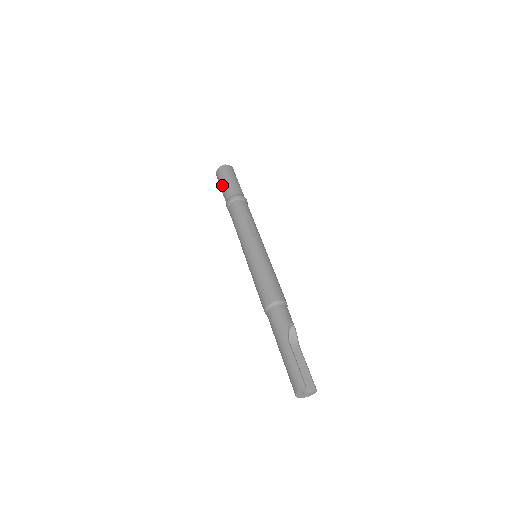
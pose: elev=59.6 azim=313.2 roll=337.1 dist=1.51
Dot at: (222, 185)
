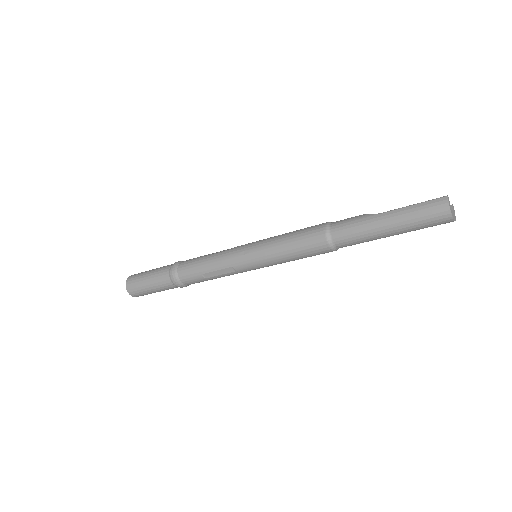
Dot at: (148, 282)
